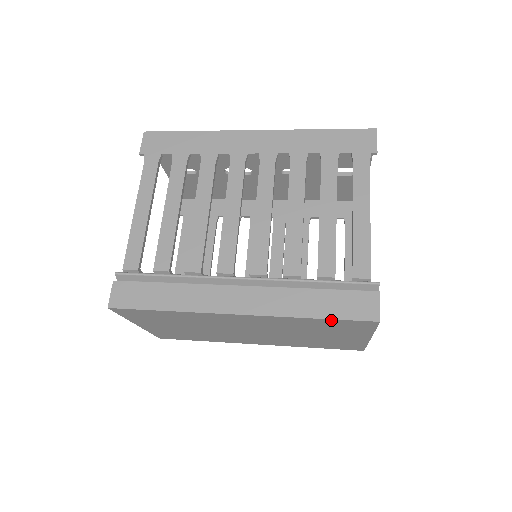
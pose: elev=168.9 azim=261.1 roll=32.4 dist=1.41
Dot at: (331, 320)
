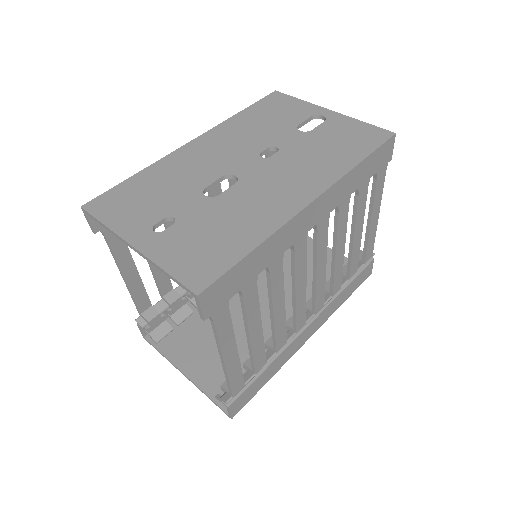
Dot at: occluded
